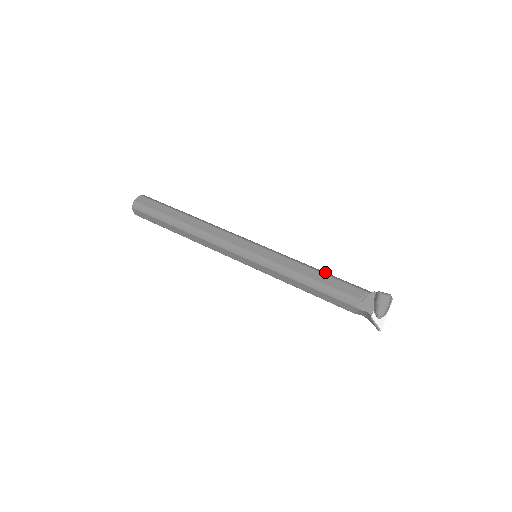
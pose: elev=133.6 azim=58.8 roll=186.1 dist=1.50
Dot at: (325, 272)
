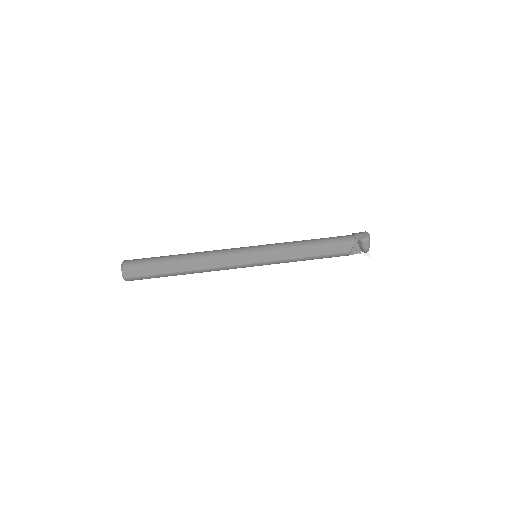
Dot at: (316, 244)
